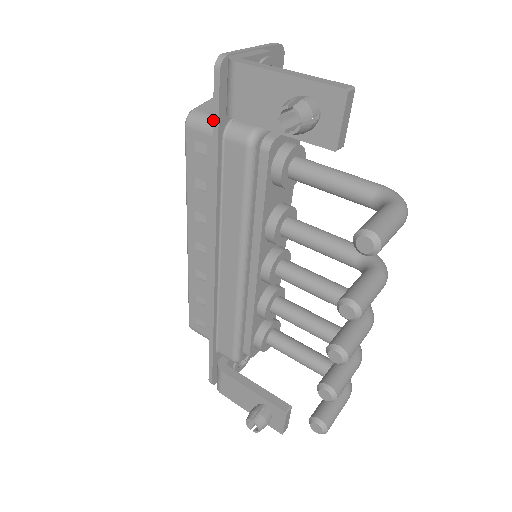
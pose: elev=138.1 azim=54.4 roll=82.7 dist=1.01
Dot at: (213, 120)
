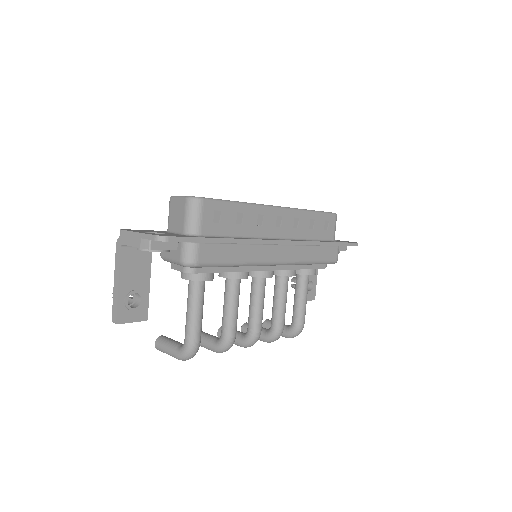
Dot at: (153, 230)
